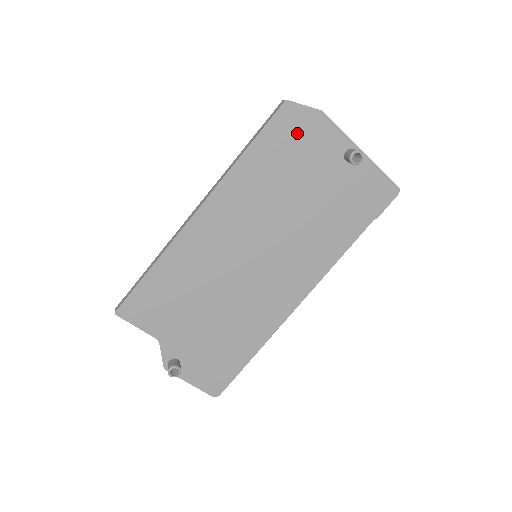
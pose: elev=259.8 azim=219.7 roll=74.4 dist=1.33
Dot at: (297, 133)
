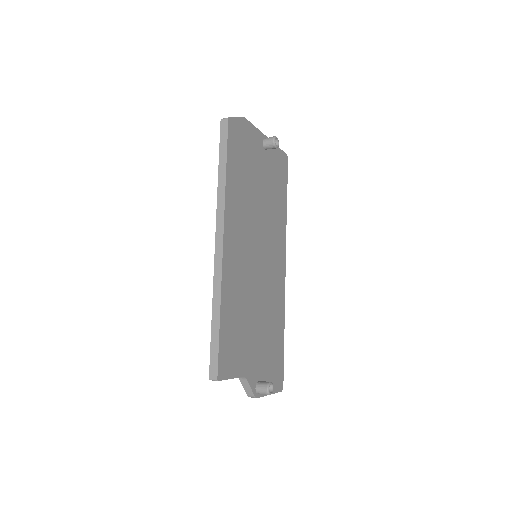
Dot at: (241, 141)
